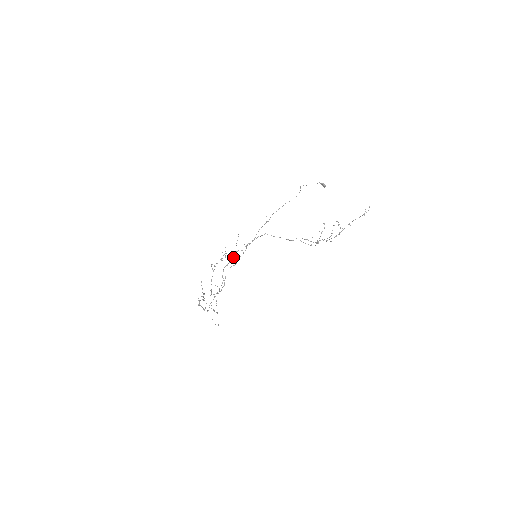
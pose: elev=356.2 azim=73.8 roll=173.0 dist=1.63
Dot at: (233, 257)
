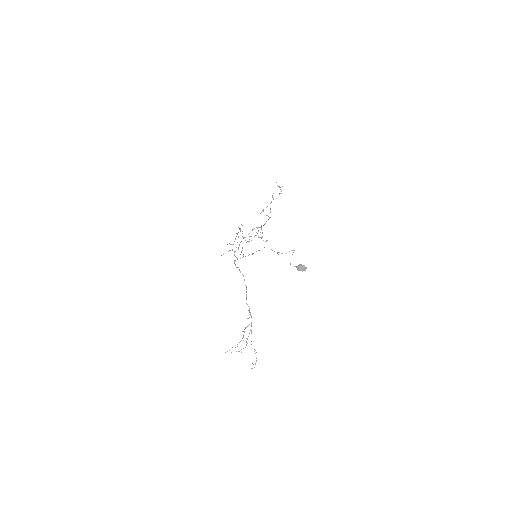
Dot at: occluded
